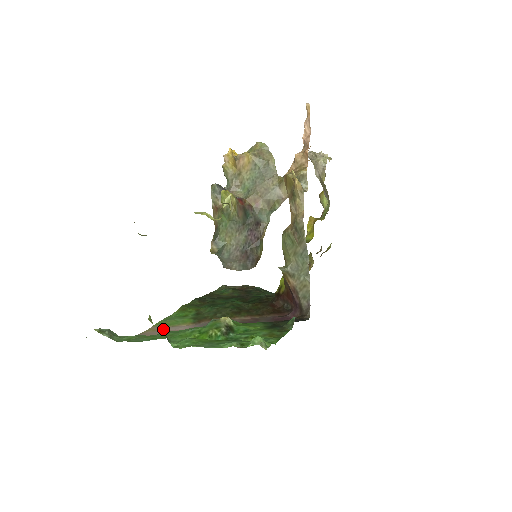
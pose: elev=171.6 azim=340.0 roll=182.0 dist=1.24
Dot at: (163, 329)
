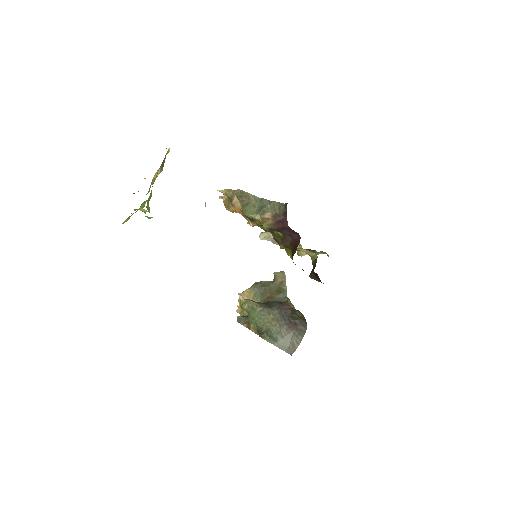
Dot at: occluded
